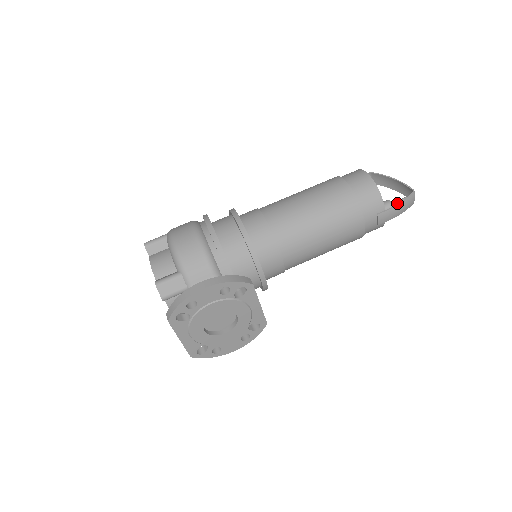
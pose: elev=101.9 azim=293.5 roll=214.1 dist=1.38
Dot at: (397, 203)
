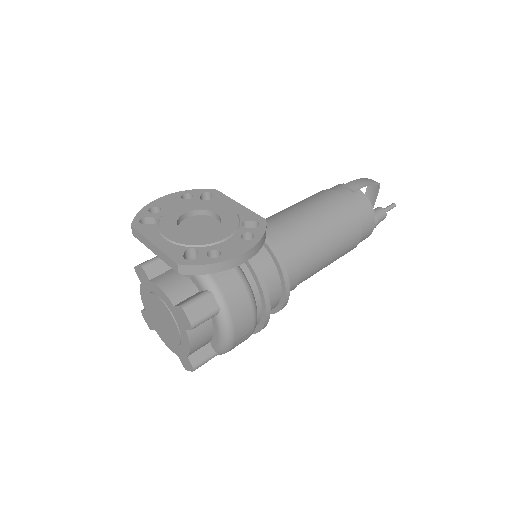
Dot at: occluded
